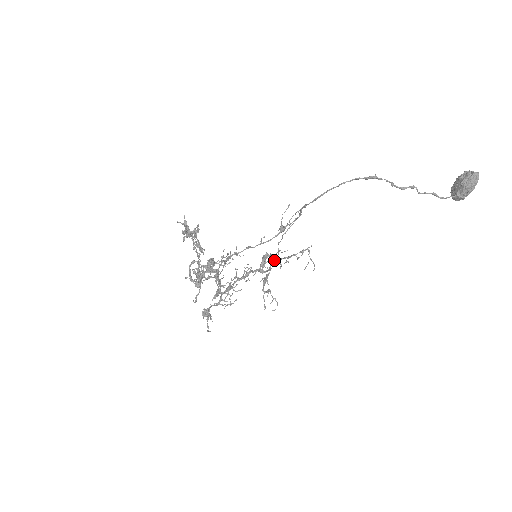
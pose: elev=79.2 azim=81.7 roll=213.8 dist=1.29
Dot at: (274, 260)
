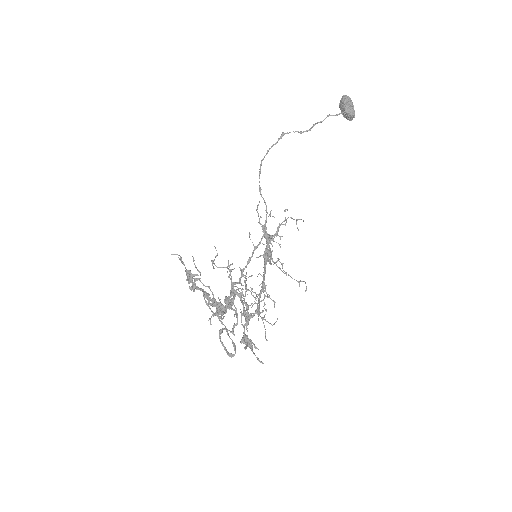
Dot at: (265, 236)
